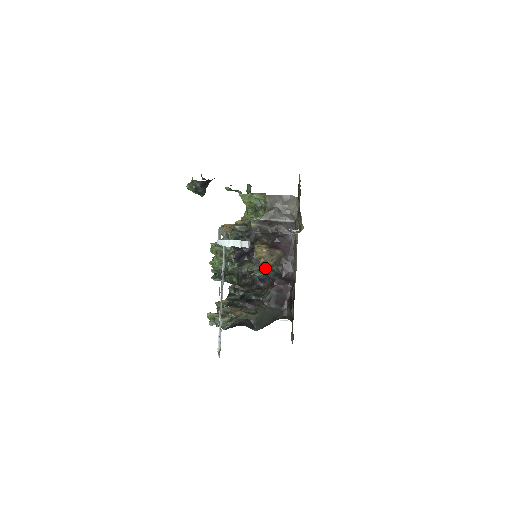
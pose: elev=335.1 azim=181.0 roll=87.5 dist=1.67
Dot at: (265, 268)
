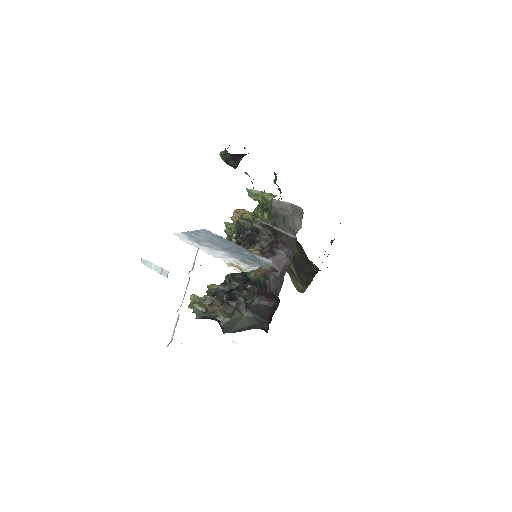
Dot at: occluded
